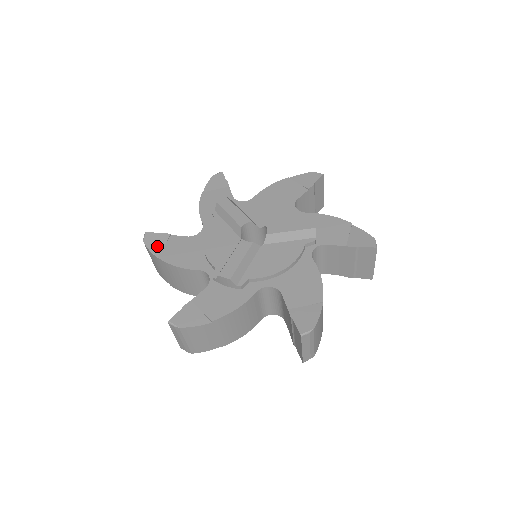
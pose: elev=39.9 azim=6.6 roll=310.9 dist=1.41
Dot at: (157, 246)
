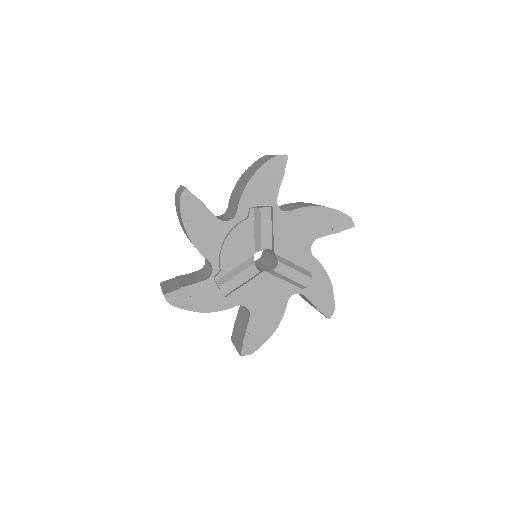
Dot at: (189, 212)
